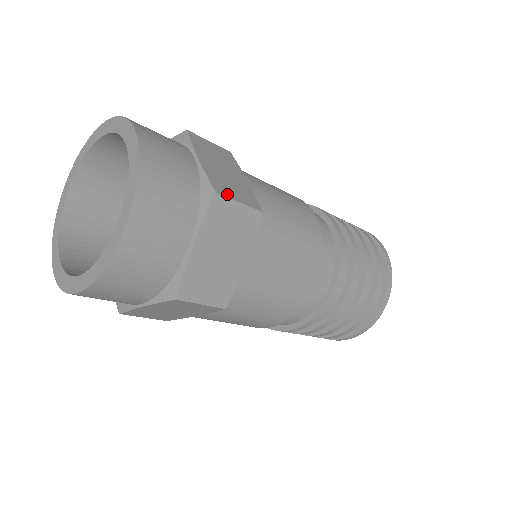
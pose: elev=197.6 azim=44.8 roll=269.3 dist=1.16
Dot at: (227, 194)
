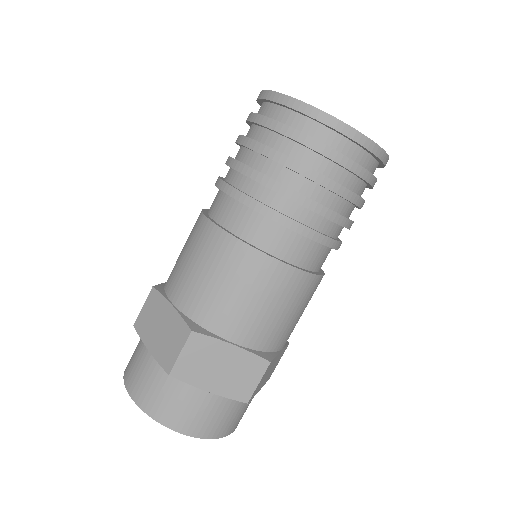
Dot at: (249, 392)
